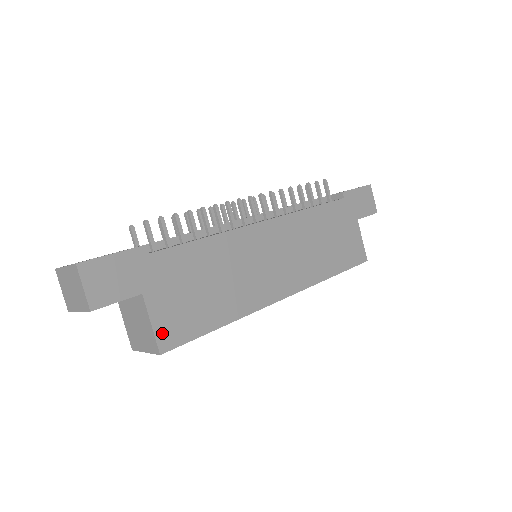
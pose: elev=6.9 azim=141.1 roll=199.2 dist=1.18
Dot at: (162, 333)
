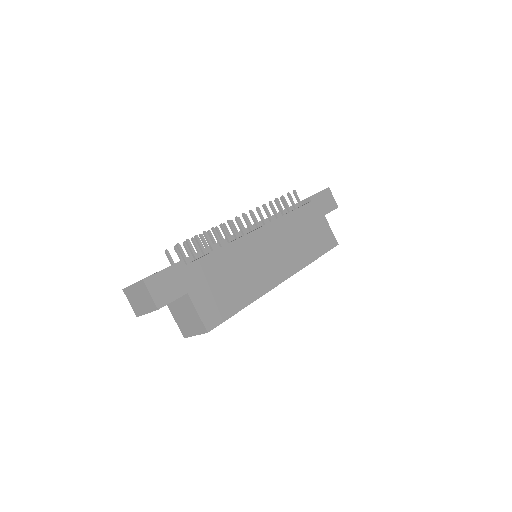
Dot at: (206, 318)
